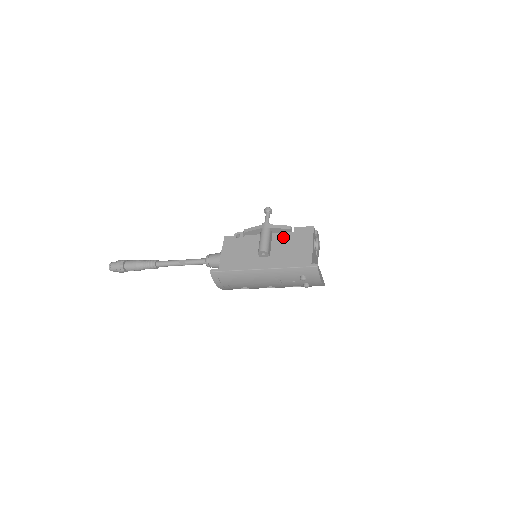
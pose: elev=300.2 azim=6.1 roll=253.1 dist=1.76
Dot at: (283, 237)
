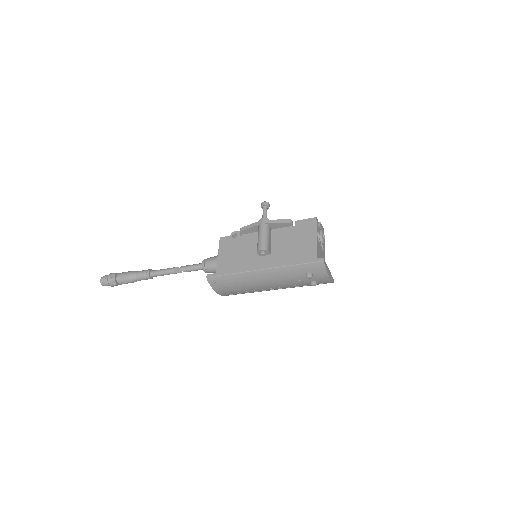
Dot at: (283, 232)
